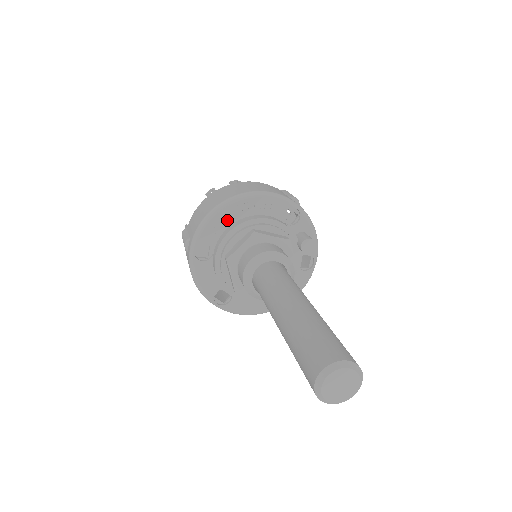
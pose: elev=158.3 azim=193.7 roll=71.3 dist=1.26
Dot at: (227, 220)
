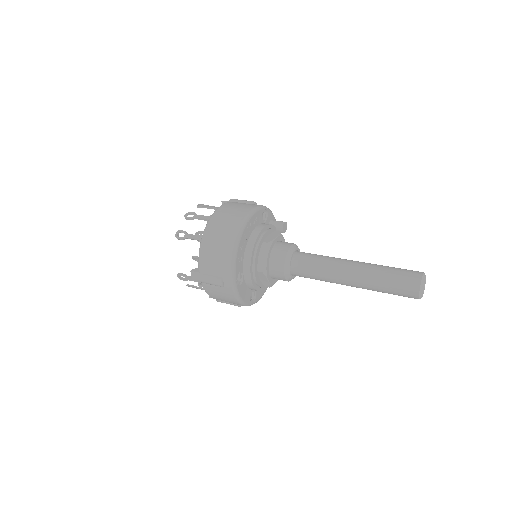
Dot at: (243, 248)
